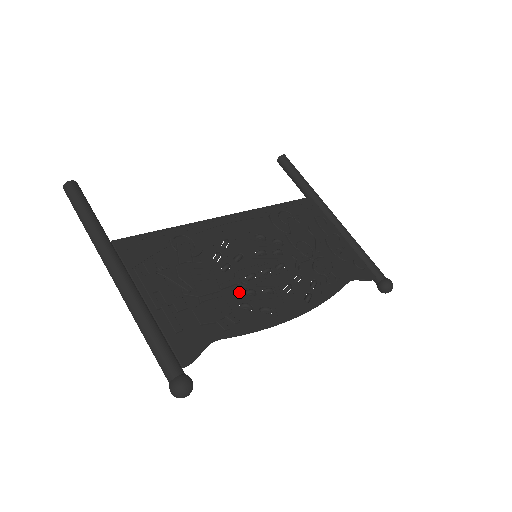
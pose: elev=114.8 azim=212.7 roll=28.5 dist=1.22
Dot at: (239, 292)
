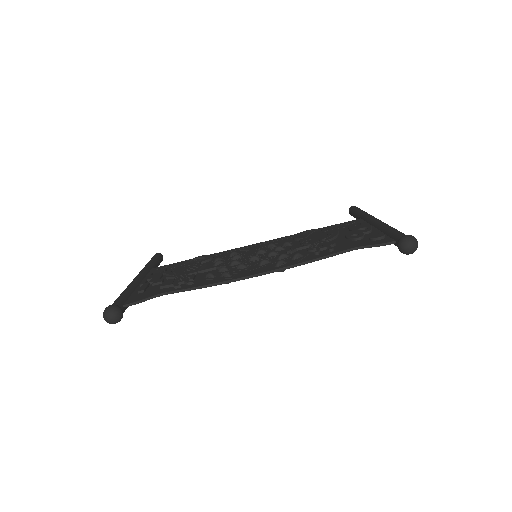
Dot at: (214, 272)
